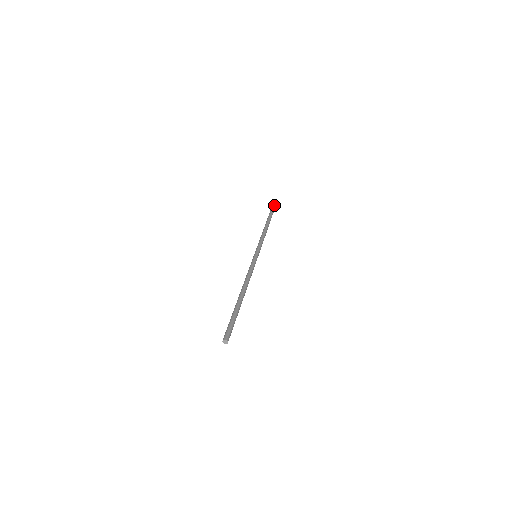
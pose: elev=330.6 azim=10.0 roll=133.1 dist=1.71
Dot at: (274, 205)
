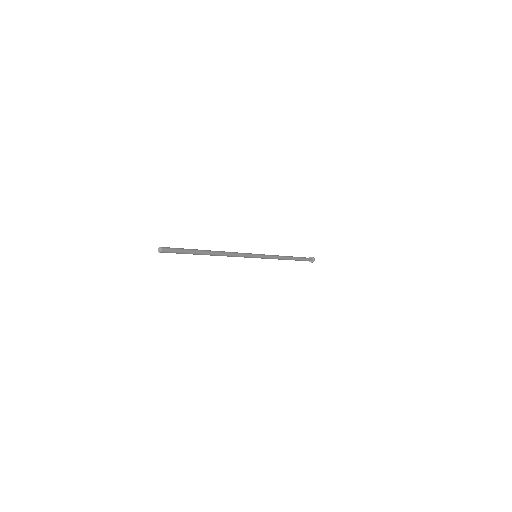
Dot at: (313, 258)
